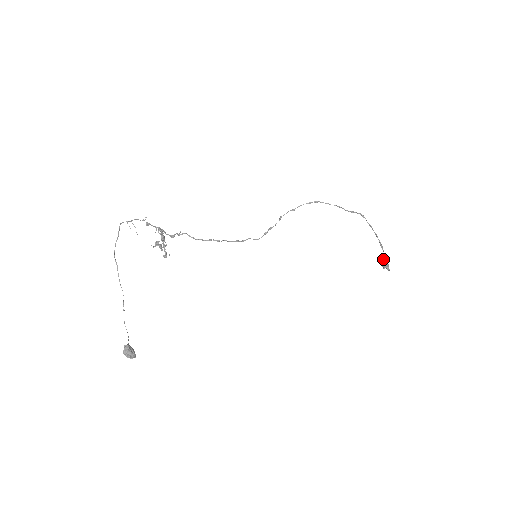
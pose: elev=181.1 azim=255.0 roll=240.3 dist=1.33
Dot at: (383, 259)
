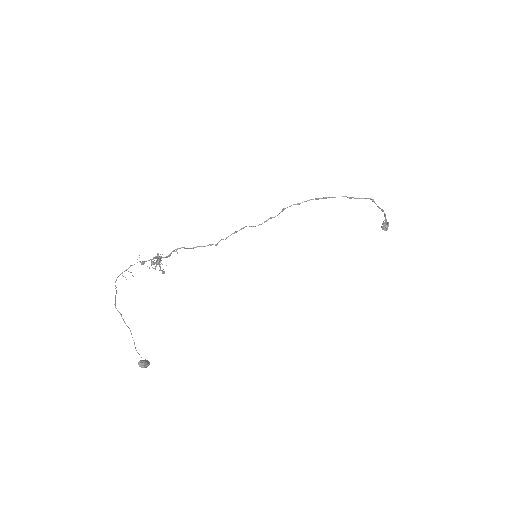
Dot at: (384, 224)
